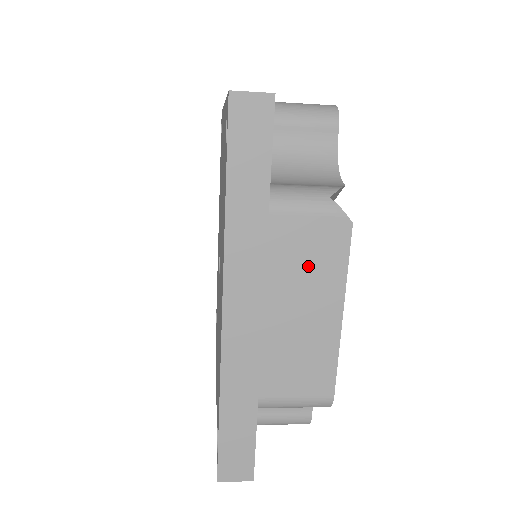
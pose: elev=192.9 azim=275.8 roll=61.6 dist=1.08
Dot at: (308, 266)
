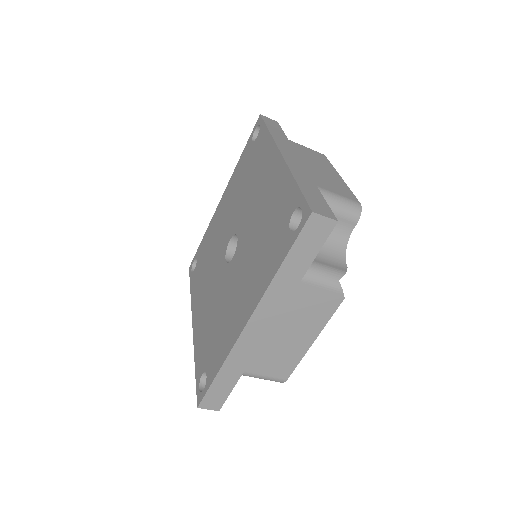
Dot at: (308, 313)
